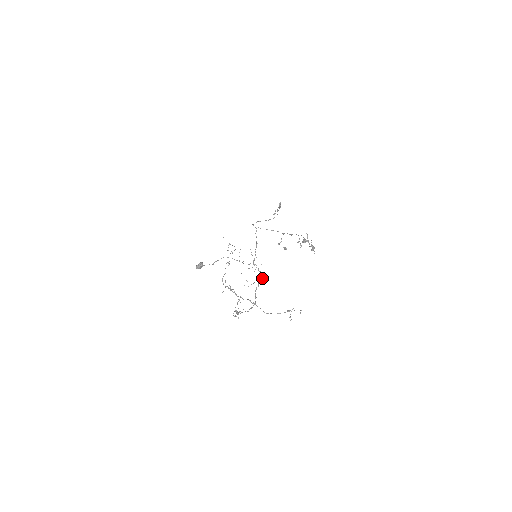
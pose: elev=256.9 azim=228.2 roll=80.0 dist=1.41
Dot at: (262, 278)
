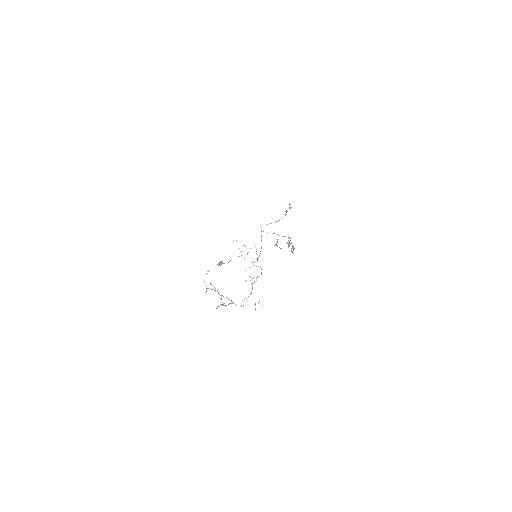
Dot at: (261, 273)
